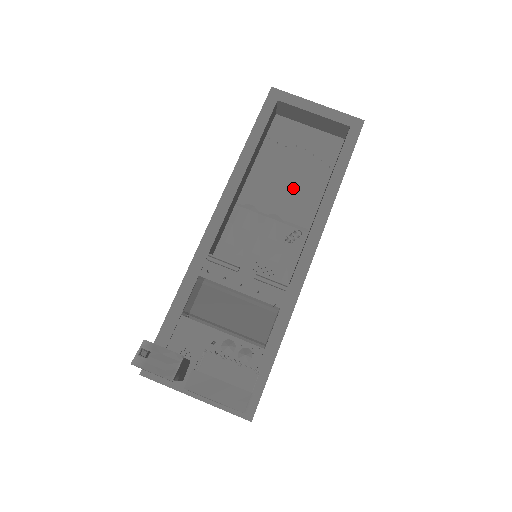
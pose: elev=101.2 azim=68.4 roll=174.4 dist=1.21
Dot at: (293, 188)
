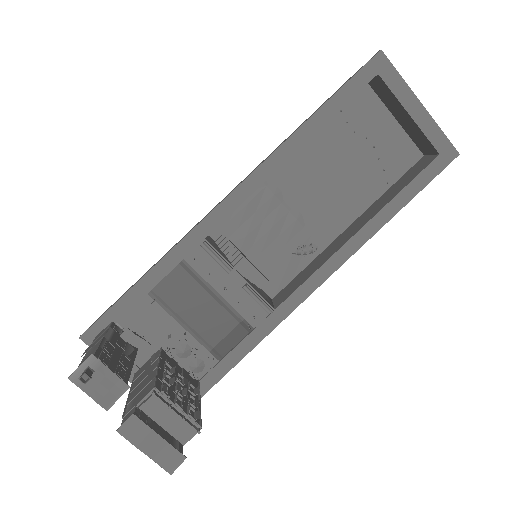
Dot at: (335, 190)
